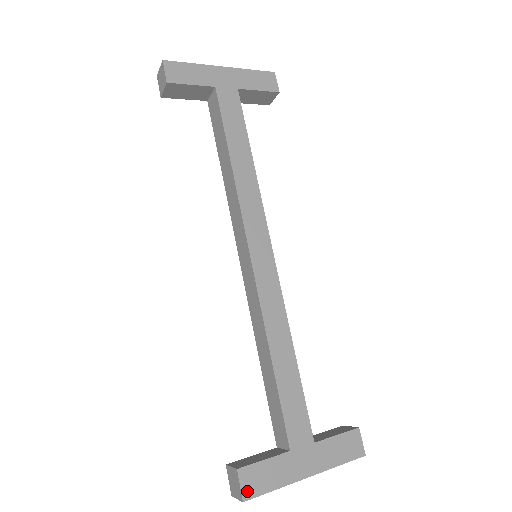
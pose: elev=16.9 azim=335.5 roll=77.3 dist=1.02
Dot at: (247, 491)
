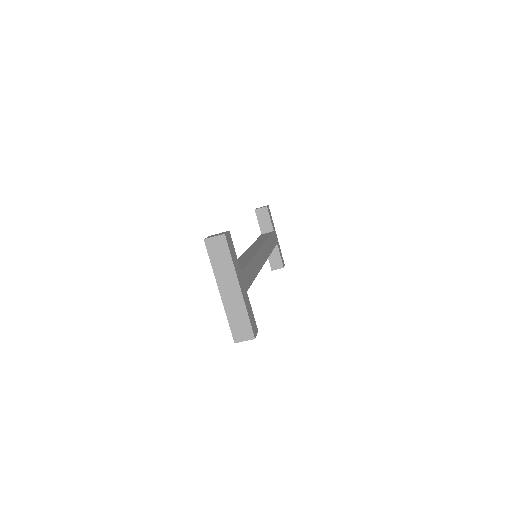
Dot at: (227, 237)
